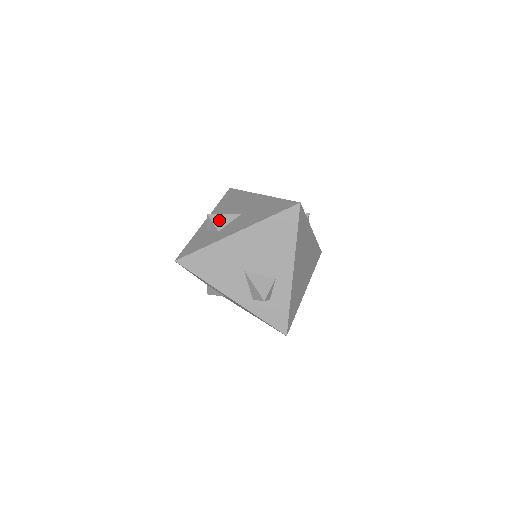
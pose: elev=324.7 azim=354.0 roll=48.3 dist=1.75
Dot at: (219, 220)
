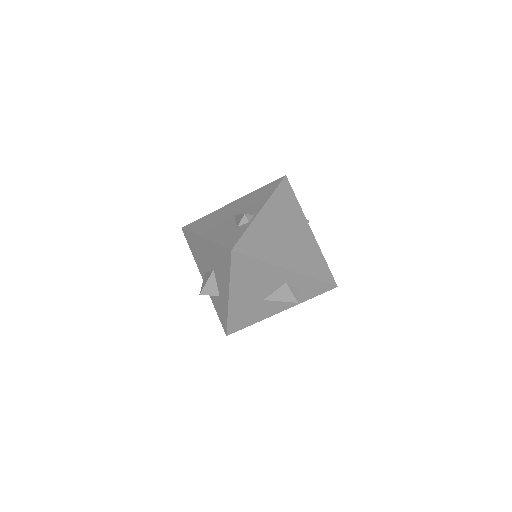
Dot at: (210, 290)
